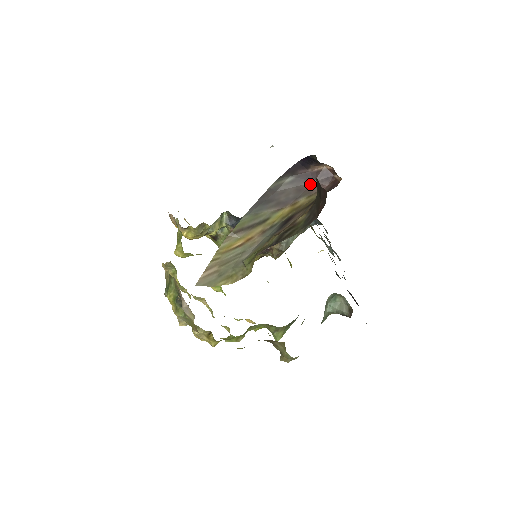
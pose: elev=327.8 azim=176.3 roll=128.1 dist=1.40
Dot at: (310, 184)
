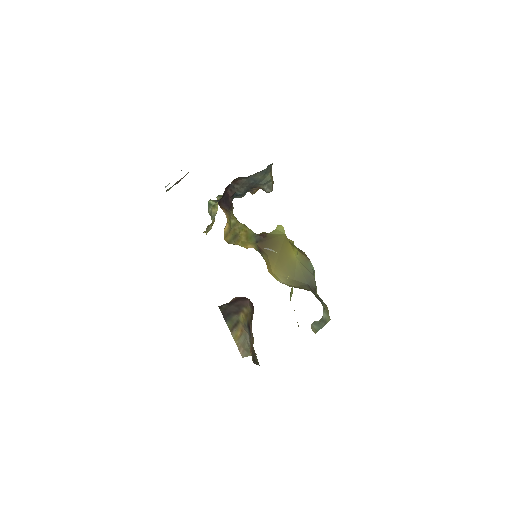
Dot at: (239, 302)
